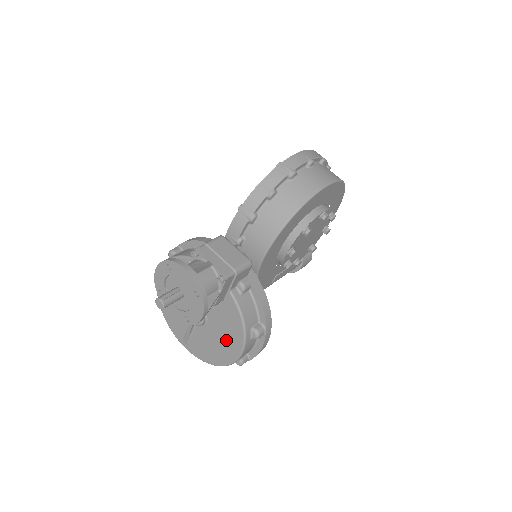
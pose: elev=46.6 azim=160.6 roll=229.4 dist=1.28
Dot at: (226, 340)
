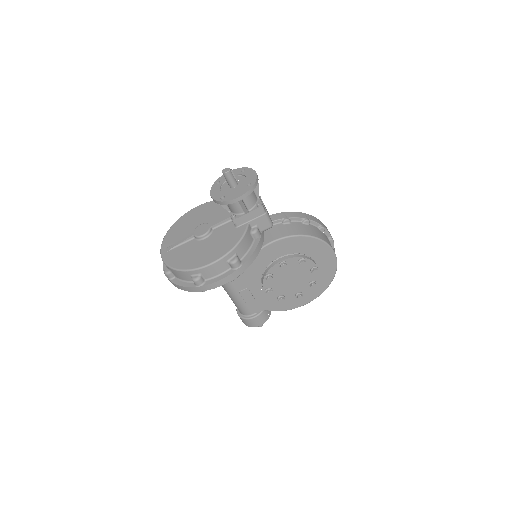
Dot at: (209, 252)
